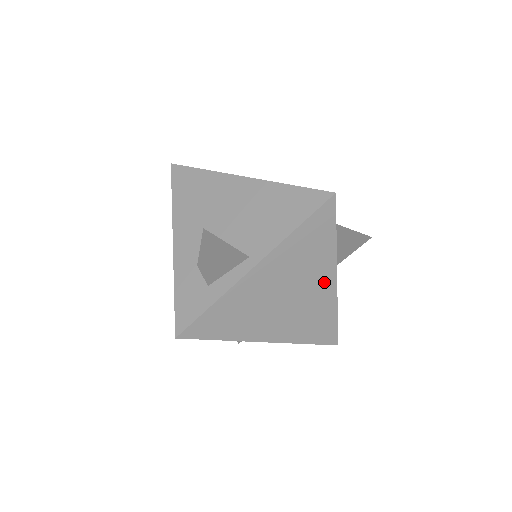
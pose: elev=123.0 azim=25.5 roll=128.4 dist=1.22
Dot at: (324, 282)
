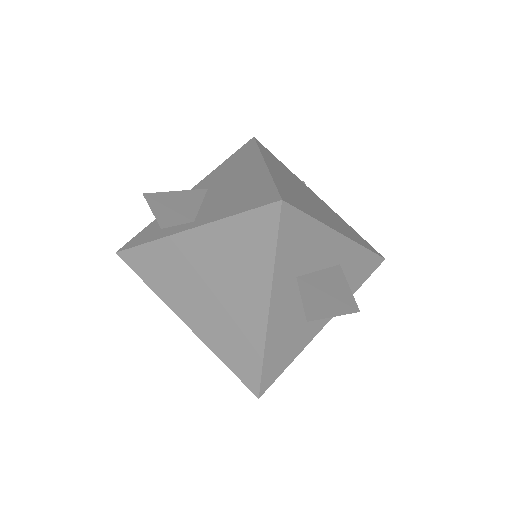
Dot at: (254, 304)
